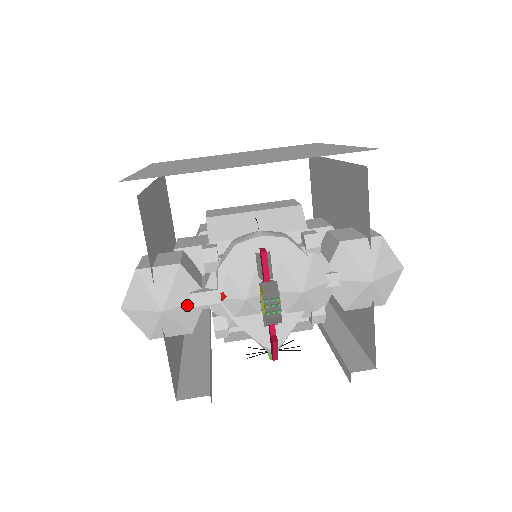
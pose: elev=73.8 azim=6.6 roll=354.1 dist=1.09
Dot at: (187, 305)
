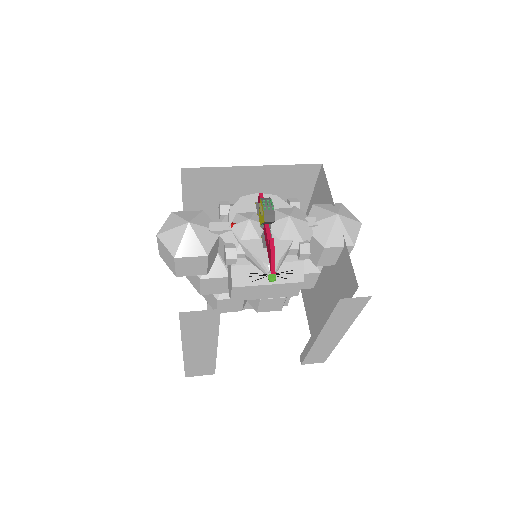
Dot at: (206, 229)
